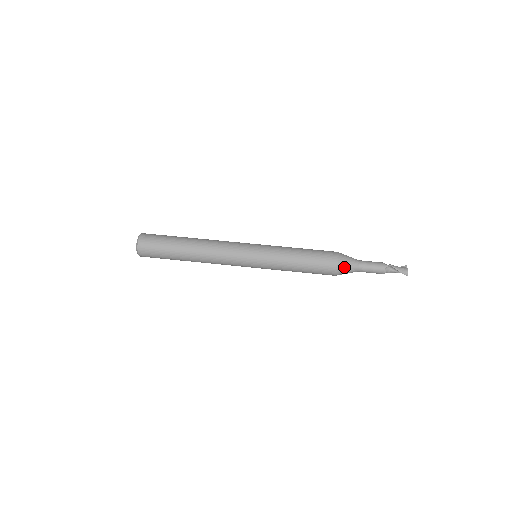
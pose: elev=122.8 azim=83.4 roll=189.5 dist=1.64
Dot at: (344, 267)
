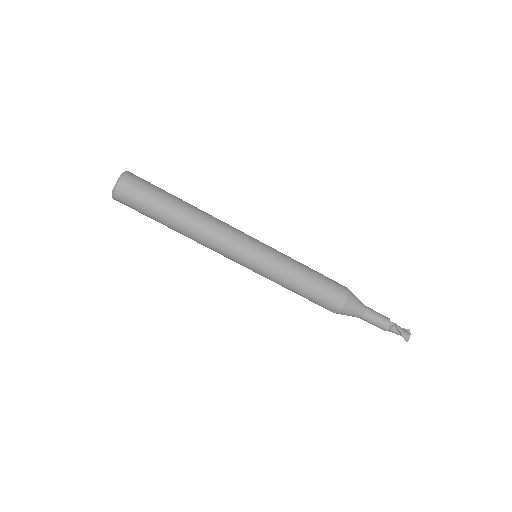
Dot at: (349, 309)
